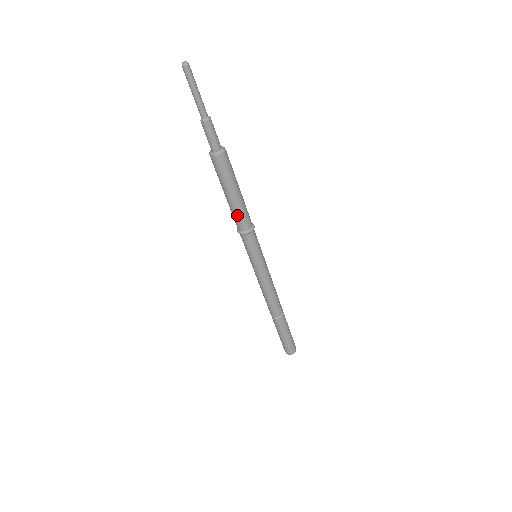
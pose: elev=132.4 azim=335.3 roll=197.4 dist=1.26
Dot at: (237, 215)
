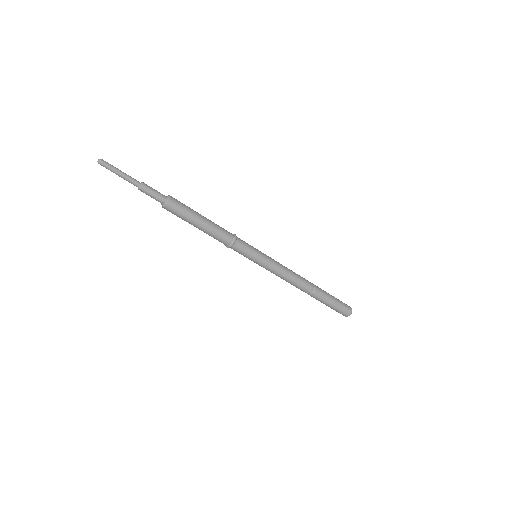
Dot at: (215, 235)
